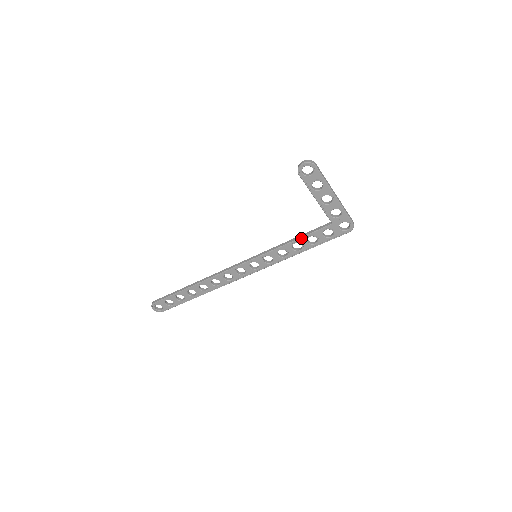
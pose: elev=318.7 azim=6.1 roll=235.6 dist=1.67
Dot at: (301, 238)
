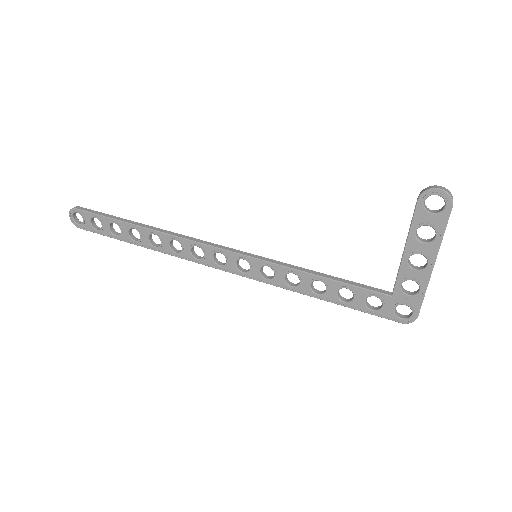
Dot at: (335, 281)
